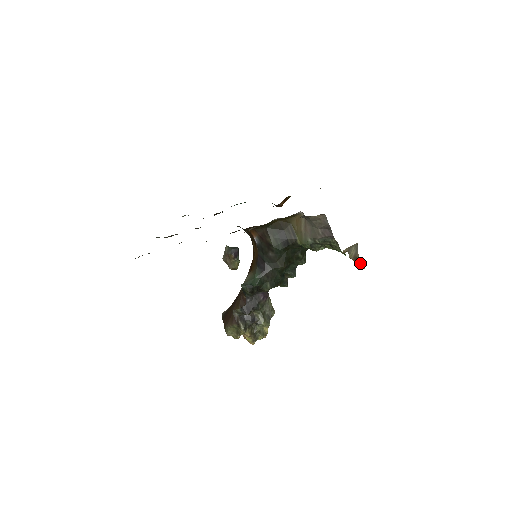
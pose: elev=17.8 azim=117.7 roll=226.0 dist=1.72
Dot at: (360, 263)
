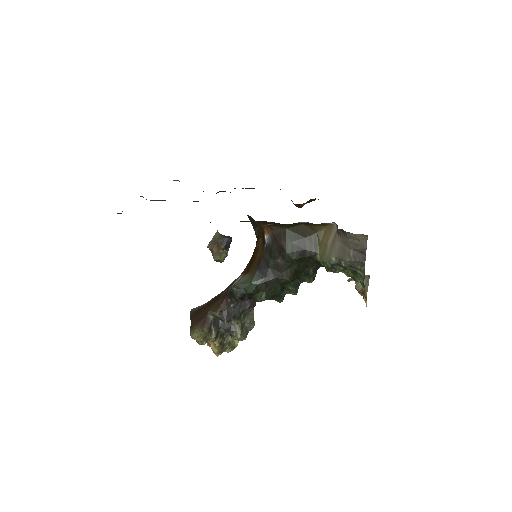
Dot at: (364, 297)
